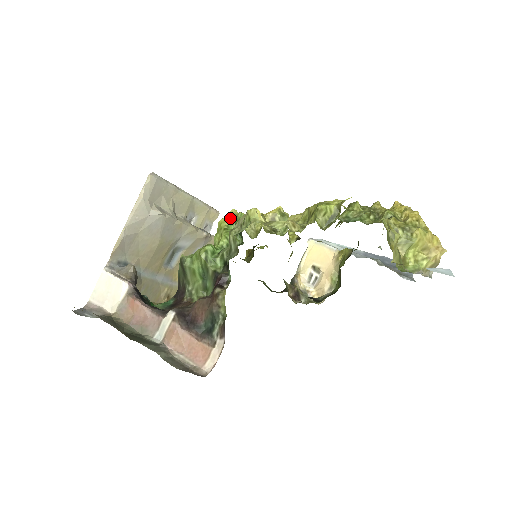
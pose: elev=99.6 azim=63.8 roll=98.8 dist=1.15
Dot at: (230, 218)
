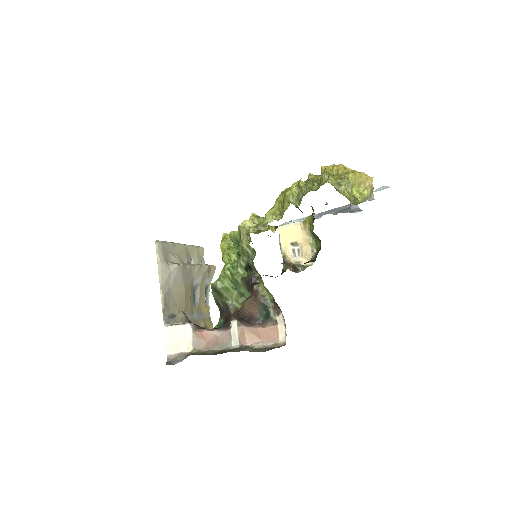
Dot at: (226, 240)
